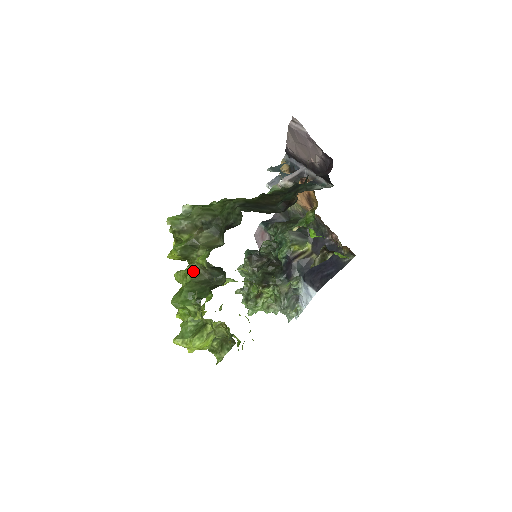
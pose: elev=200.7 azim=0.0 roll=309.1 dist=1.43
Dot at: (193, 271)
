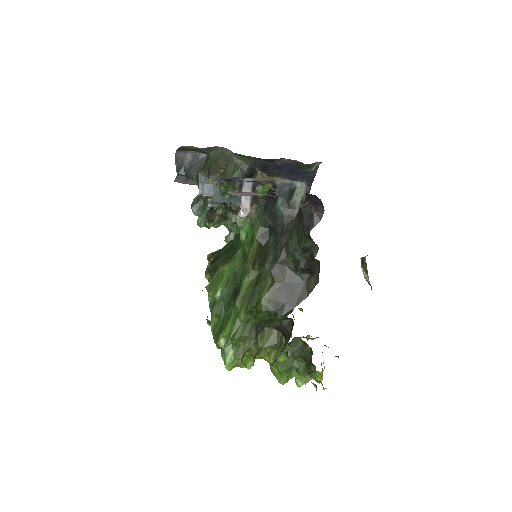
Dot at: (269, 355)
